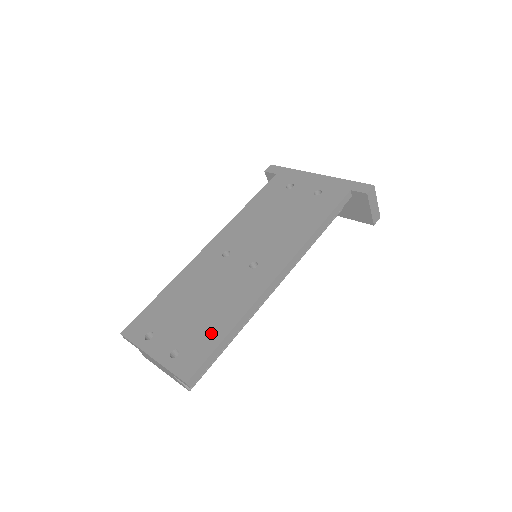
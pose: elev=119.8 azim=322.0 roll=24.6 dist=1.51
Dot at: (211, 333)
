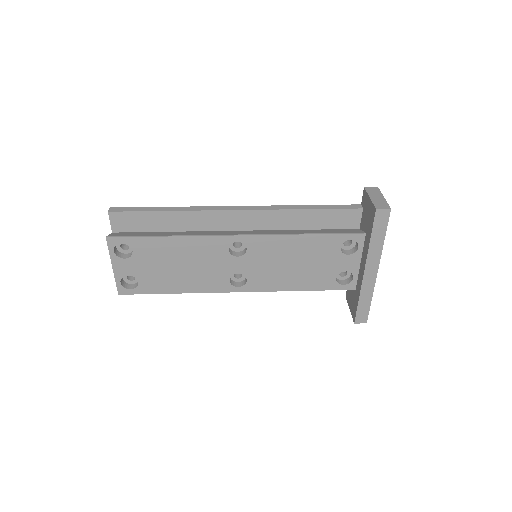
Dot at: occluded
